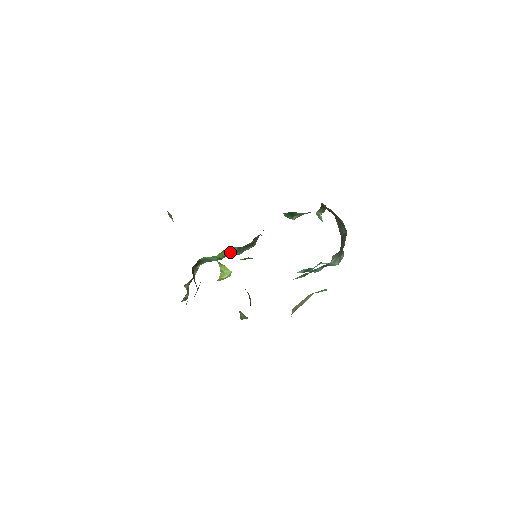
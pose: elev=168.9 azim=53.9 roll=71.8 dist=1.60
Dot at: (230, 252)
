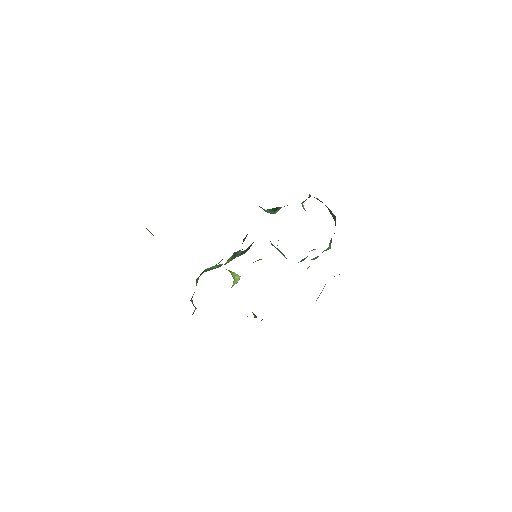
Dot at: (233, 258)
